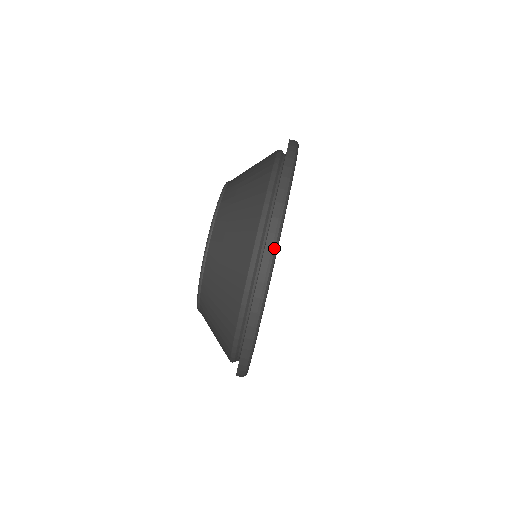
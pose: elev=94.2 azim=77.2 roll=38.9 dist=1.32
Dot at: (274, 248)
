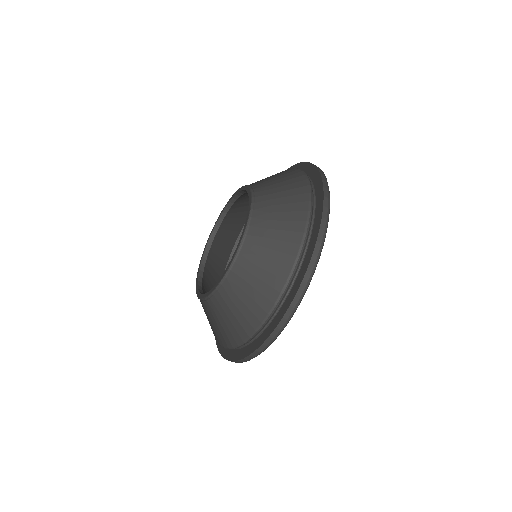
Dot at: (256, 356)
